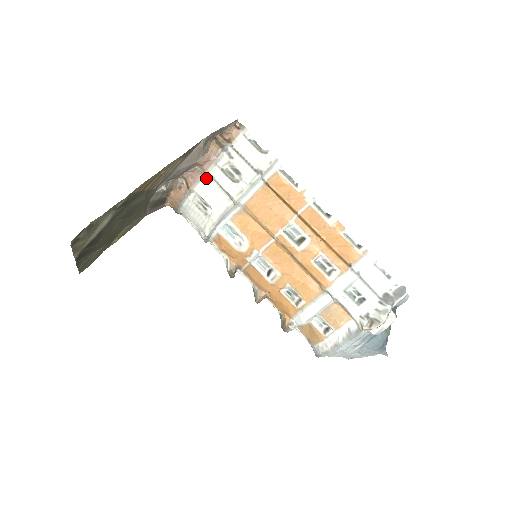
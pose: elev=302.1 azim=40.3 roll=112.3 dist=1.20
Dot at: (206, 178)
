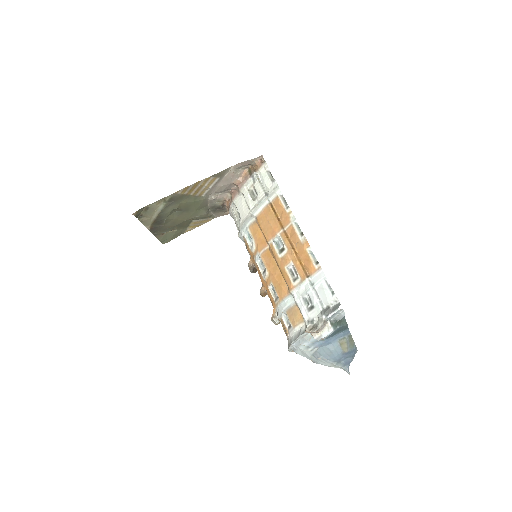
Dot at: (241, 195)
